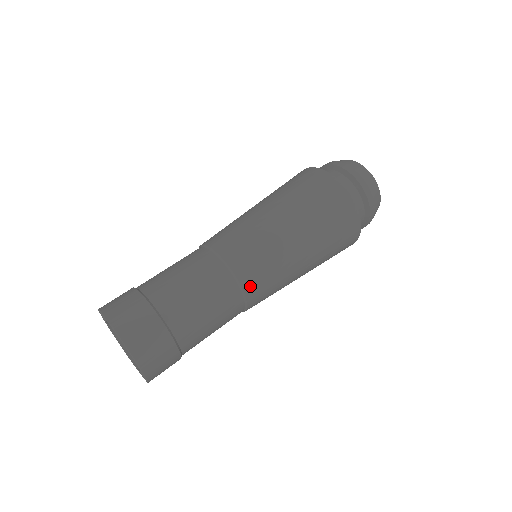
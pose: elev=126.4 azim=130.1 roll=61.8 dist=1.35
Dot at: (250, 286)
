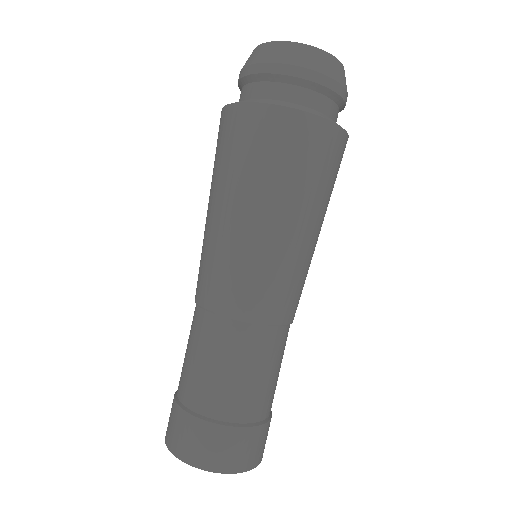
Dot at: occluded
